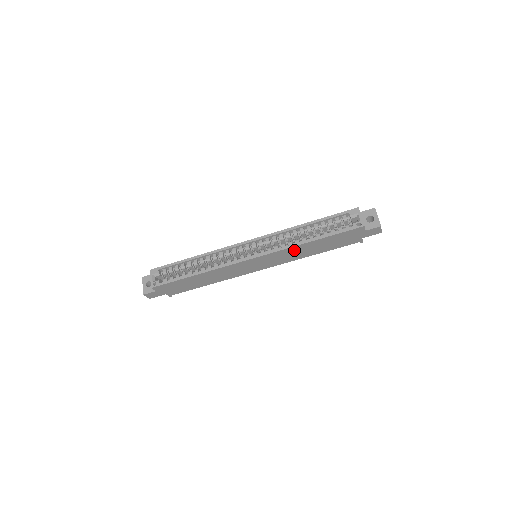
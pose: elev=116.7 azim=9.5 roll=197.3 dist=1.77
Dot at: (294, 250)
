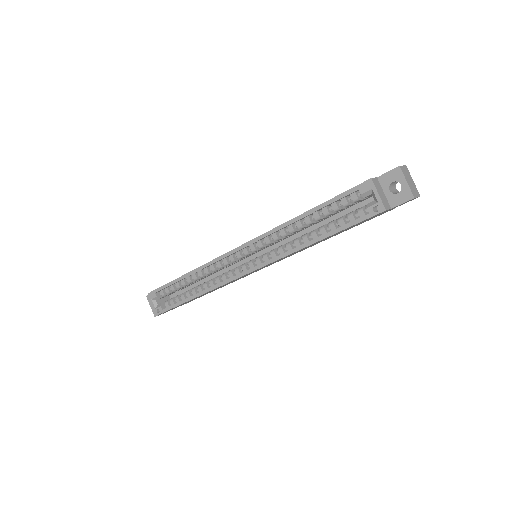
Dot at: (297, 251)
